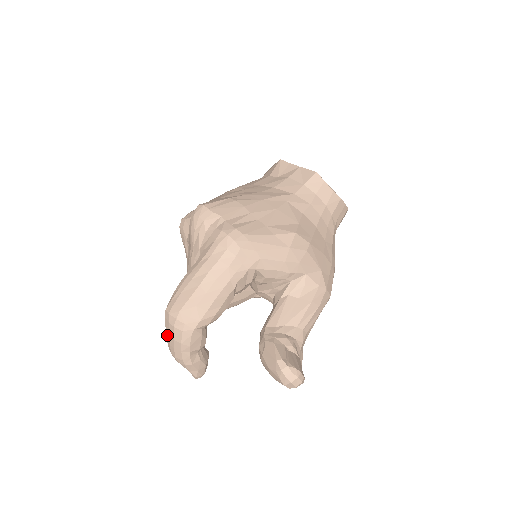
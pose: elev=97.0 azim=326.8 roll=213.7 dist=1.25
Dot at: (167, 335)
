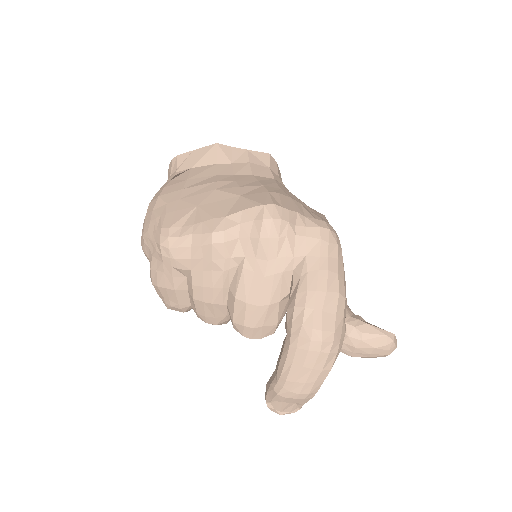
Dot at: (304, 373)
